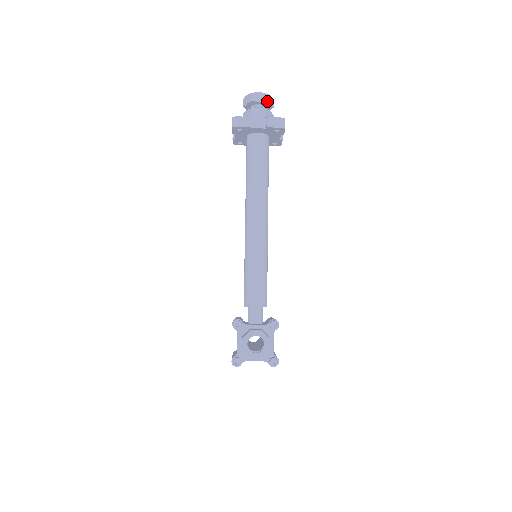
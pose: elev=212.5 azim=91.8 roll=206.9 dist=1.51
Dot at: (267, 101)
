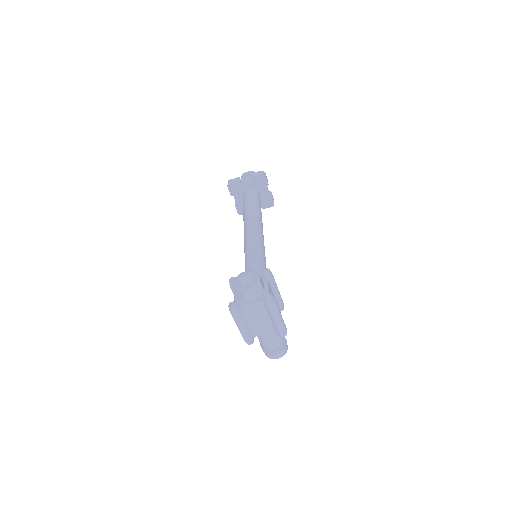
Dot at: occluded
